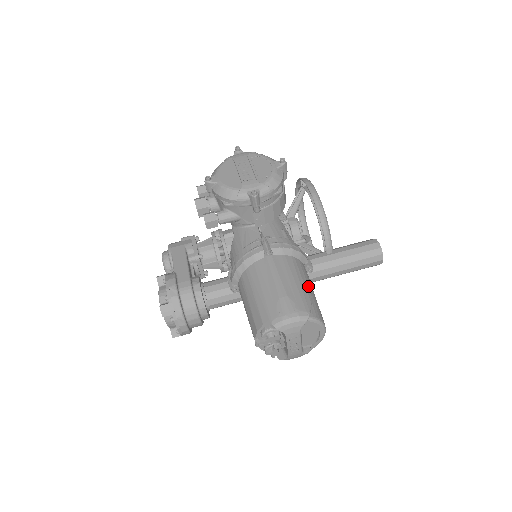
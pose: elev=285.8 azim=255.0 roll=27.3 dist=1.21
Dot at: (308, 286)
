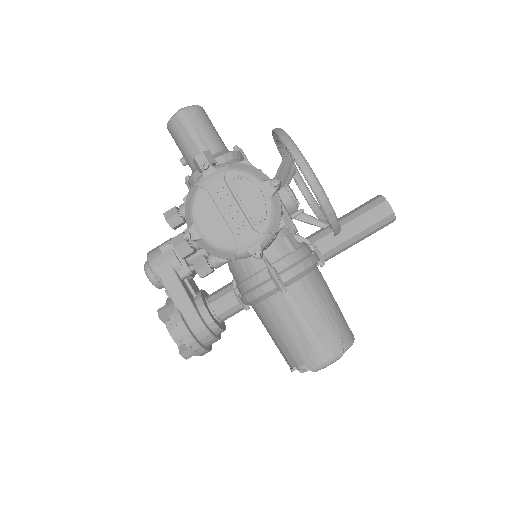
Dot at: (331, 307)
